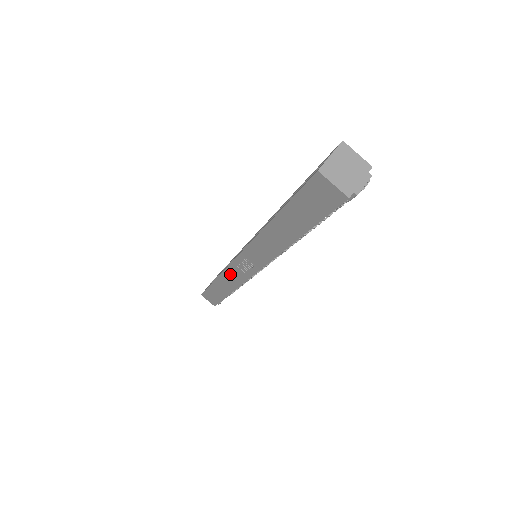
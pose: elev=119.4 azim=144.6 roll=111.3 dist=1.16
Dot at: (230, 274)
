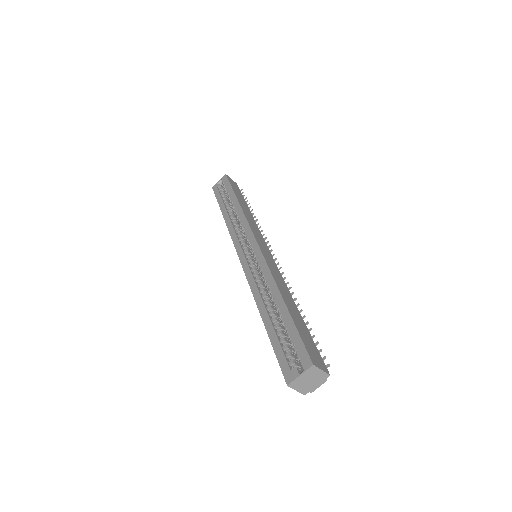
Dot at: occluded
